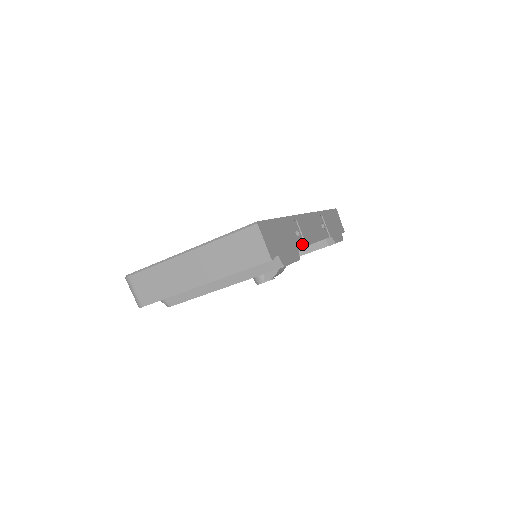
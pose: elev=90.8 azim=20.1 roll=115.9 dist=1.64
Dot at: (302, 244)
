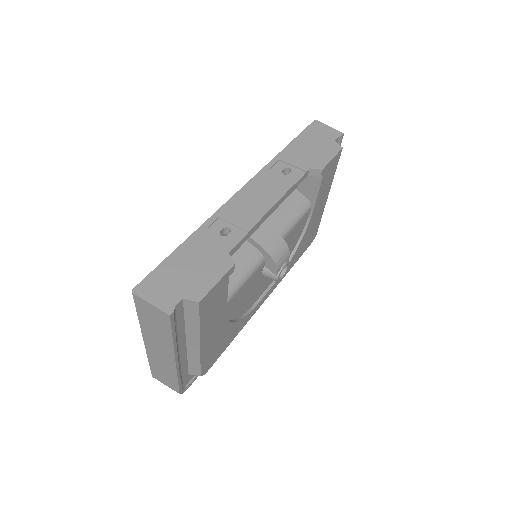
Dot at: (239, 237)
